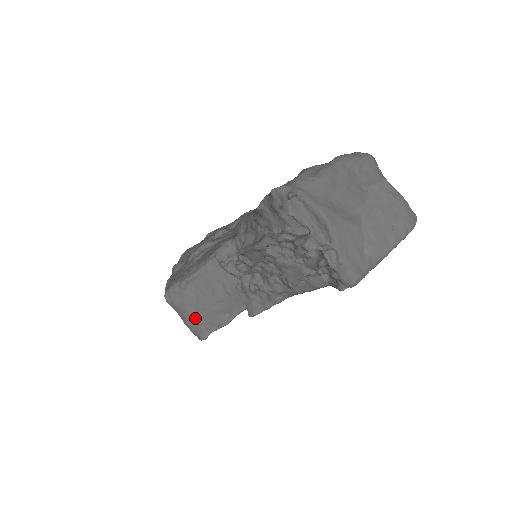
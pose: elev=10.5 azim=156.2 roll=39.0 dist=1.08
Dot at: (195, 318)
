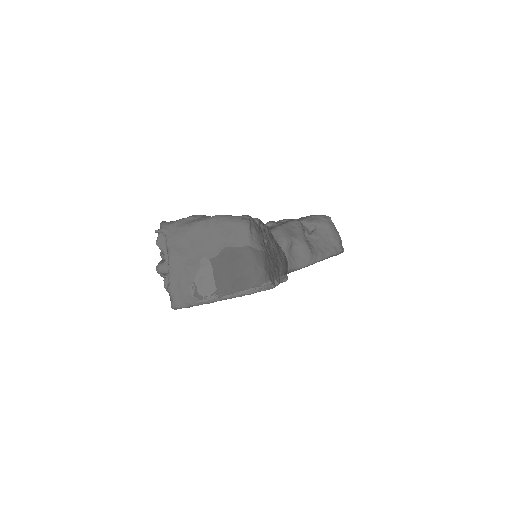
Dot at: occluded
